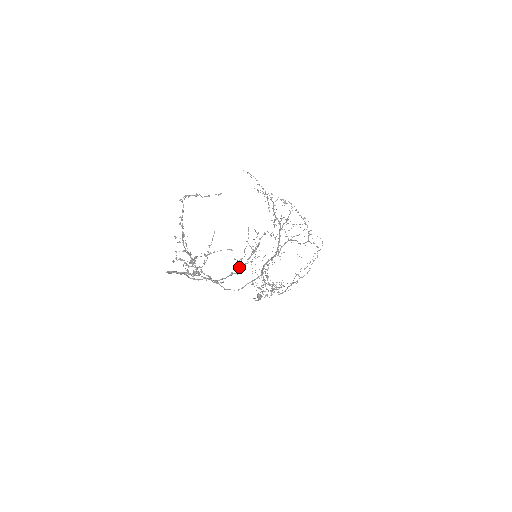
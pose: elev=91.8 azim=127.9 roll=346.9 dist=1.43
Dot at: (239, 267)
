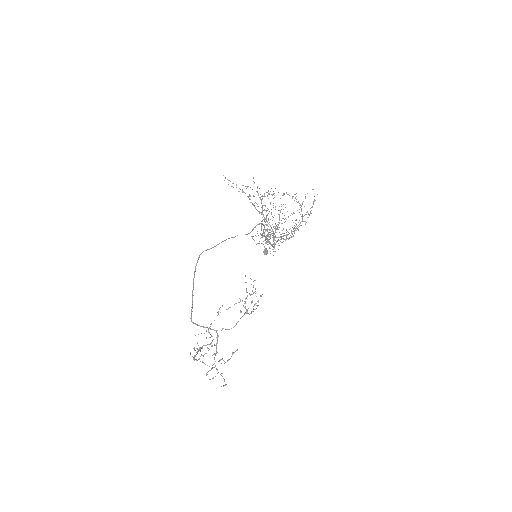
Dot at: occluded
